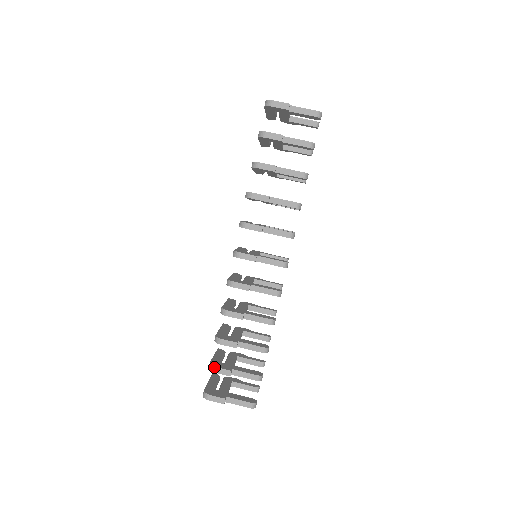
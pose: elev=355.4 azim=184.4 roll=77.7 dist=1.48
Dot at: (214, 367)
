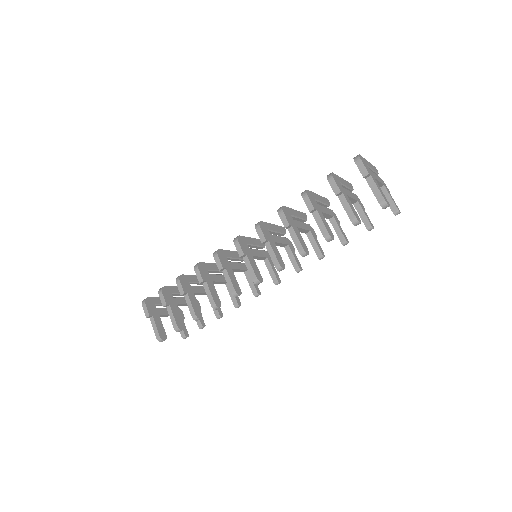
Dot at: (161, 291)
